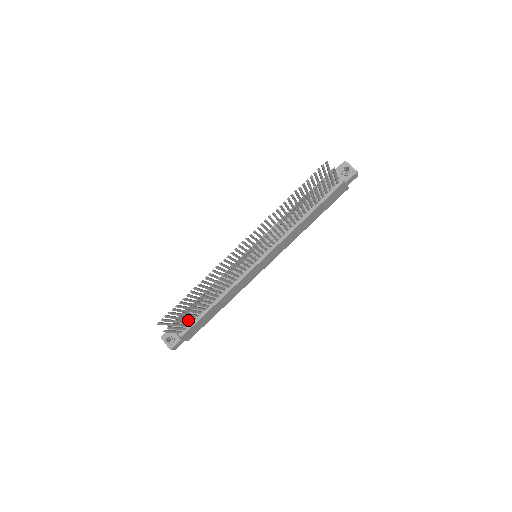
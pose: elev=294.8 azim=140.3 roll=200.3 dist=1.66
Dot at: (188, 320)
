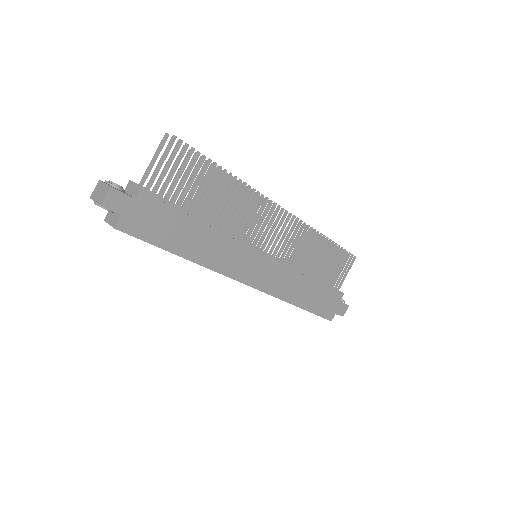
Dot at: (162, 199)
